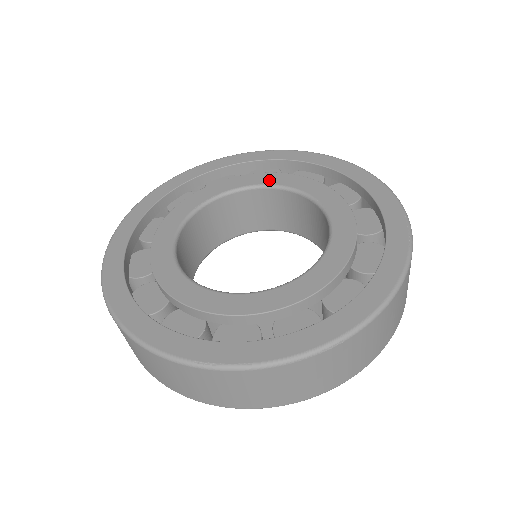
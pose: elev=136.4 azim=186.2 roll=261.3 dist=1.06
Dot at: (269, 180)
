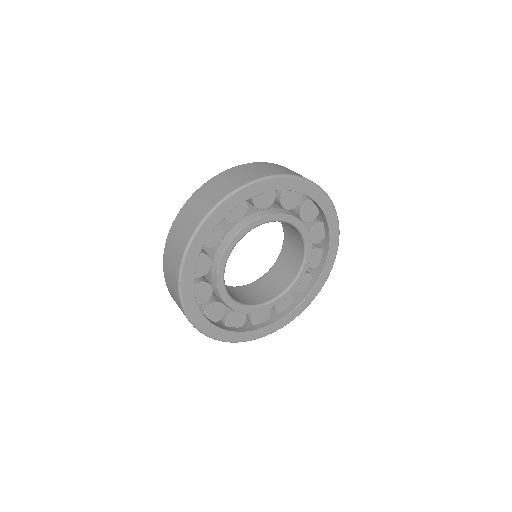
Dot at: occluded
